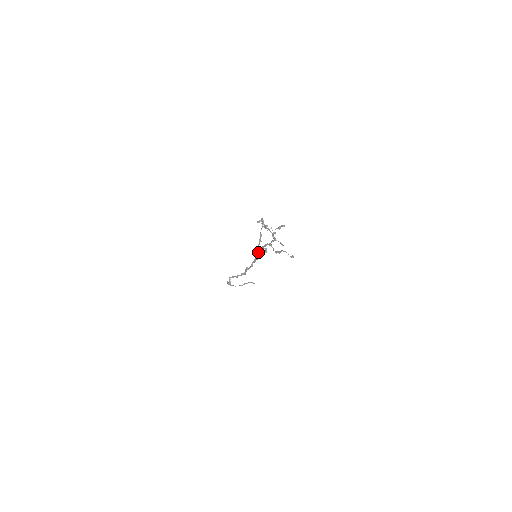
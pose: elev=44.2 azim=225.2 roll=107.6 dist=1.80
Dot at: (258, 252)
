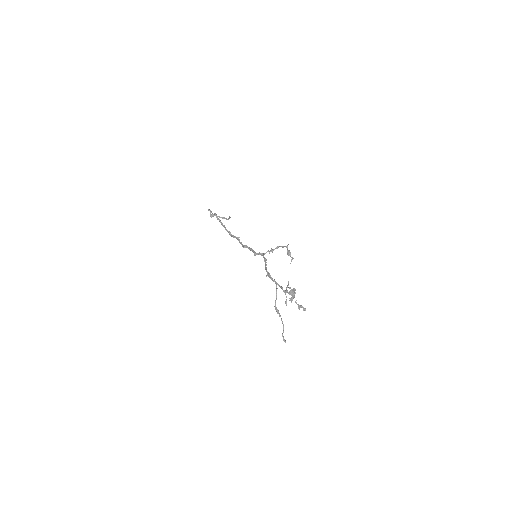
Dot at: (261, 254)
